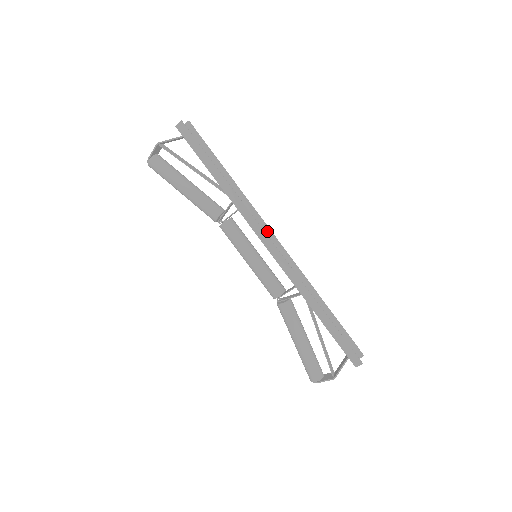
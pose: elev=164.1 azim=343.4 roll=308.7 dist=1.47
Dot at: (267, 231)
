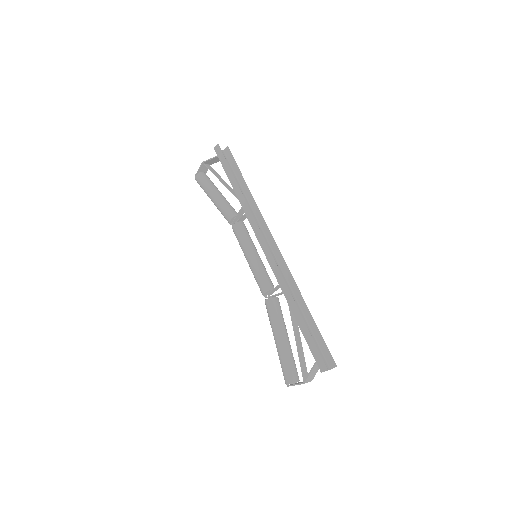
Dot at: (269, 235)
